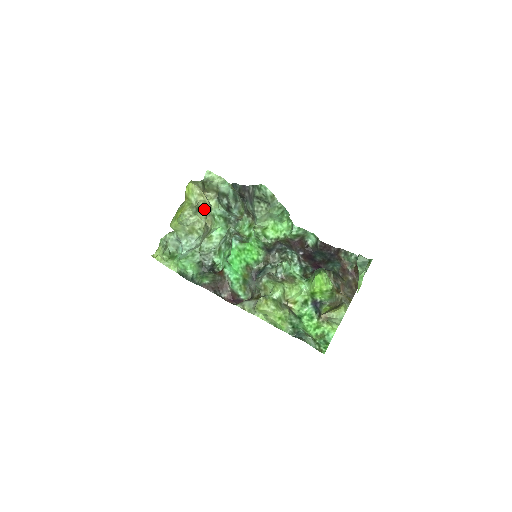
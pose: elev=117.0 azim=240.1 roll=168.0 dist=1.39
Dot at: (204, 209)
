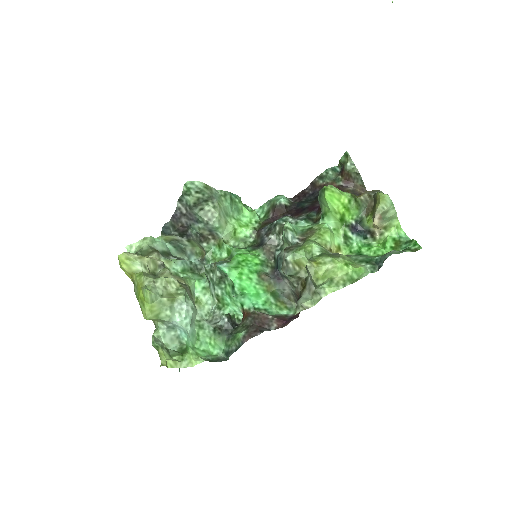
Dot at: (160, 270)
